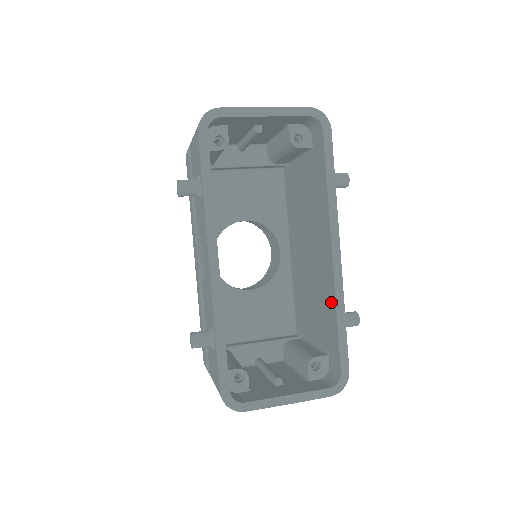
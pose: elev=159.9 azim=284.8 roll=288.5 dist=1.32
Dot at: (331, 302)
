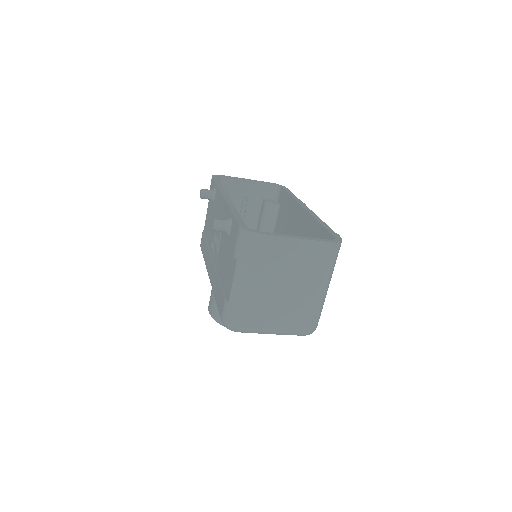
Dot at: (313, 226)
